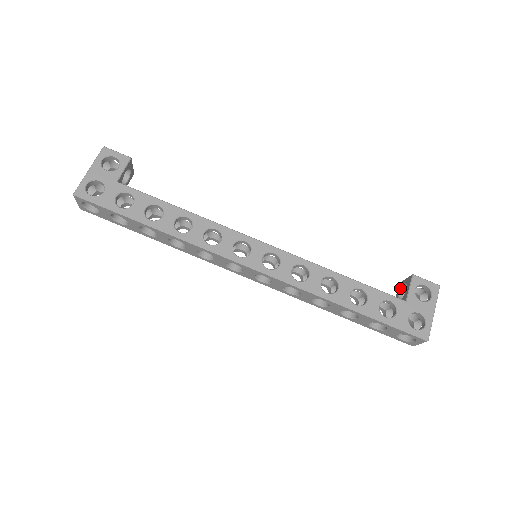
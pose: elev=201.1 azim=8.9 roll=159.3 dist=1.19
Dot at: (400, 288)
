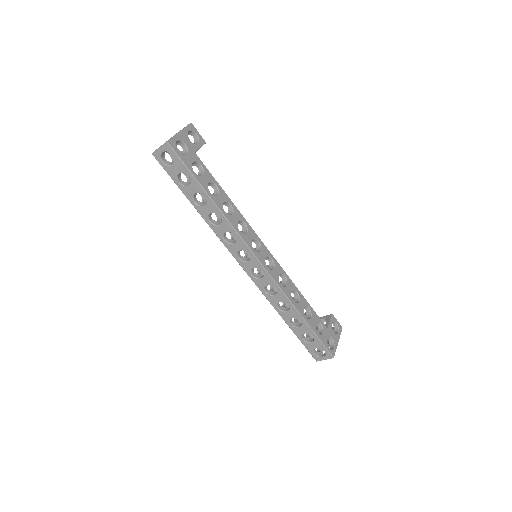
Dot at: occluded
